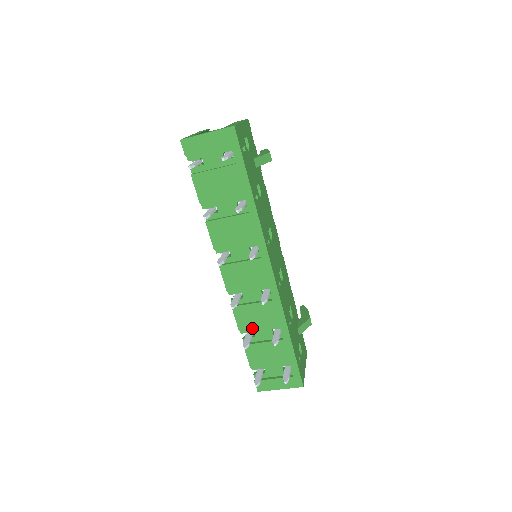
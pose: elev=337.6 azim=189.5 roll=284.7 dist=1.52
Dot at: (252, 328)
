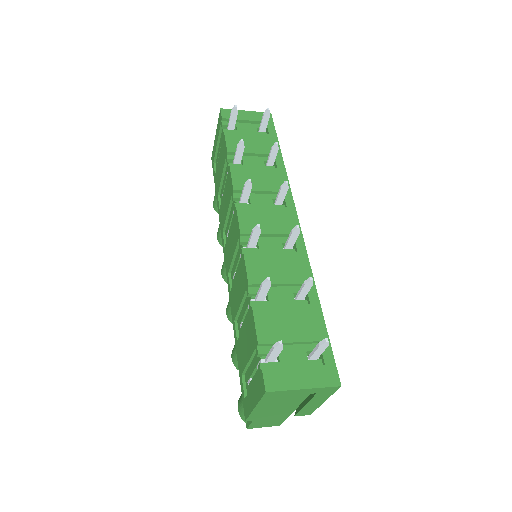
Dot at: occluded
